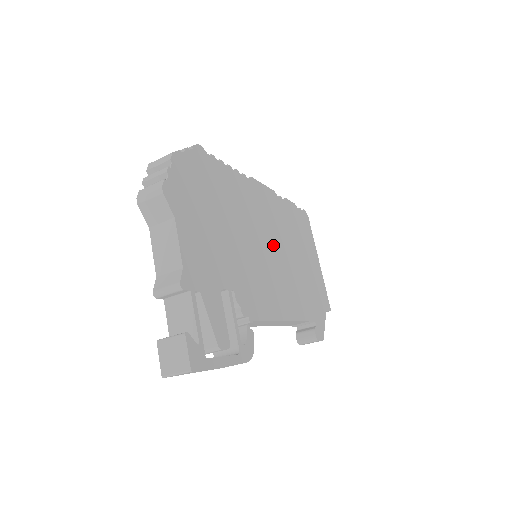
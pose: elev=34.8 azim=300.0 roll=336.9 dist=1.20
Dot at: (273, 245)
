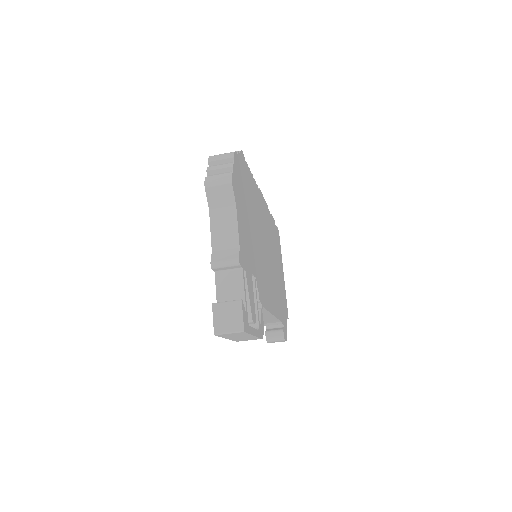
Dot at: (268, 250)
